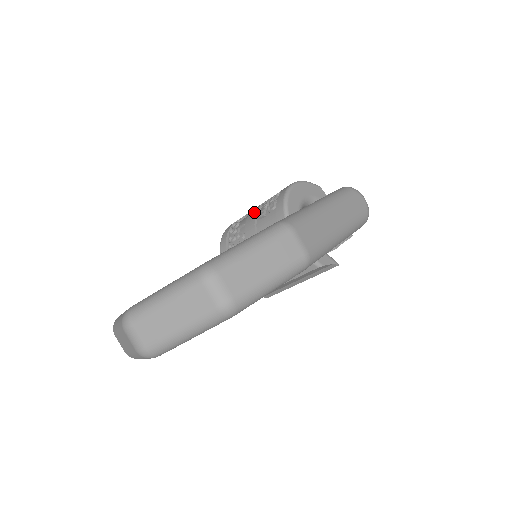
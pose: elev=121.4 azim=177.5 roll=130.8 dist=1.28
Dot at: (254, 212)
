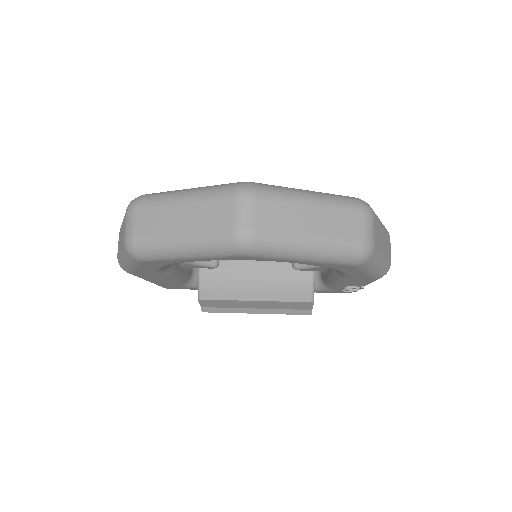
Dot at: occluded
